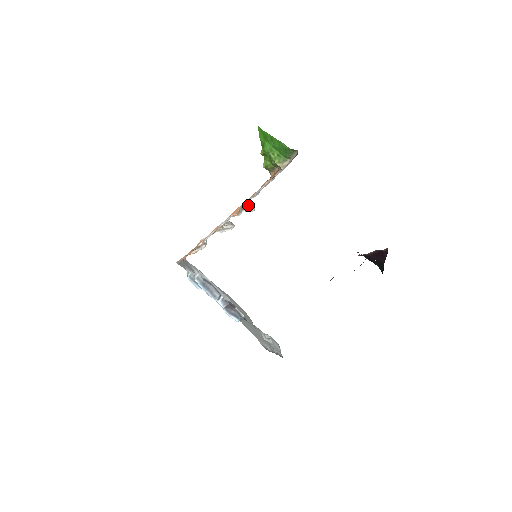
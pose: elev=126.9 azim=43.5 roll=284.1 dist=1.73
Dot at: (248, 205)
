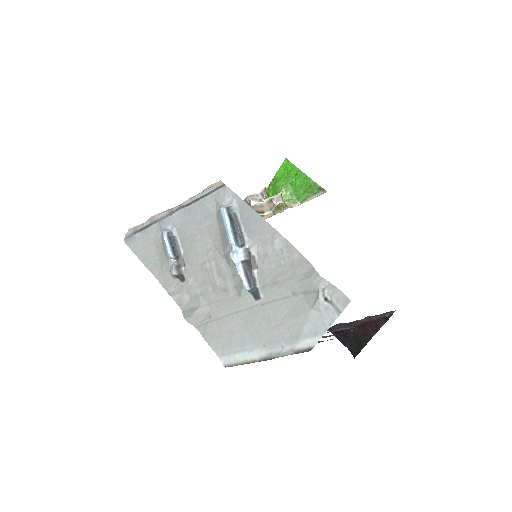
Dot at: (275, 198)
